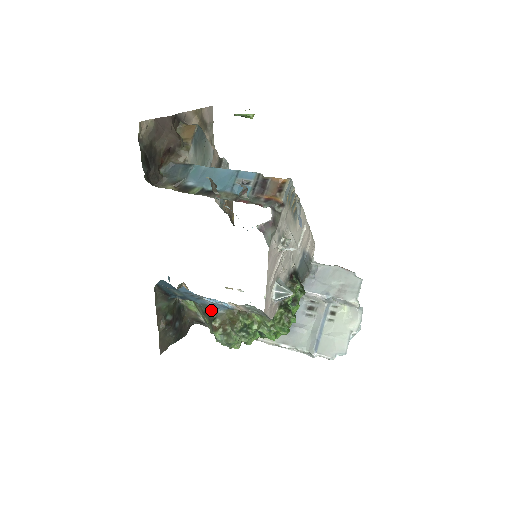
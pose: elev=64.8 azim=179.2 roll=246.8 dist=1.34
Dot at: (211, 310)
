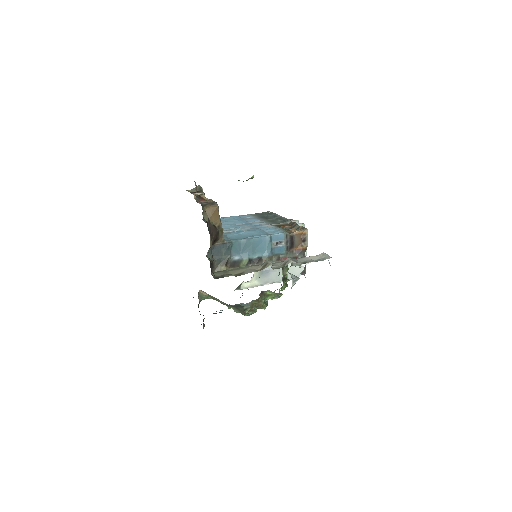
Dot at: (241, 305)
